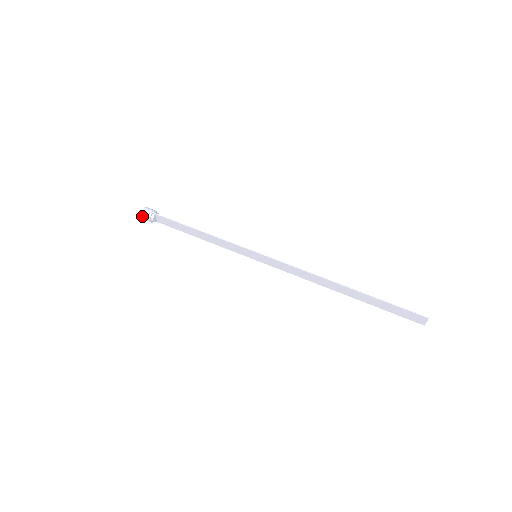
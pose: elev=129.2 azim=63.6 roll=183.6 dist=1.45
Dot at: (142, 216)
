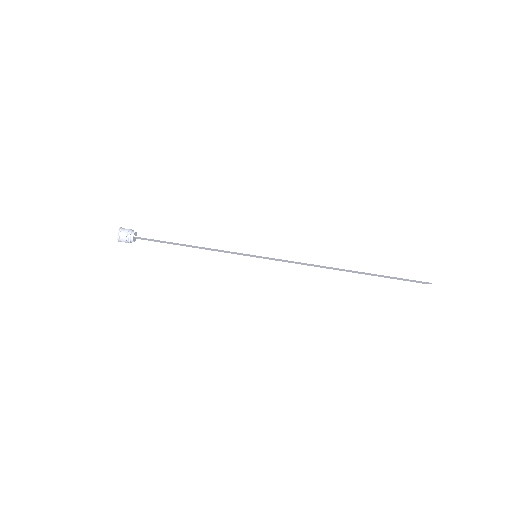
Dot at: (119, 241)
